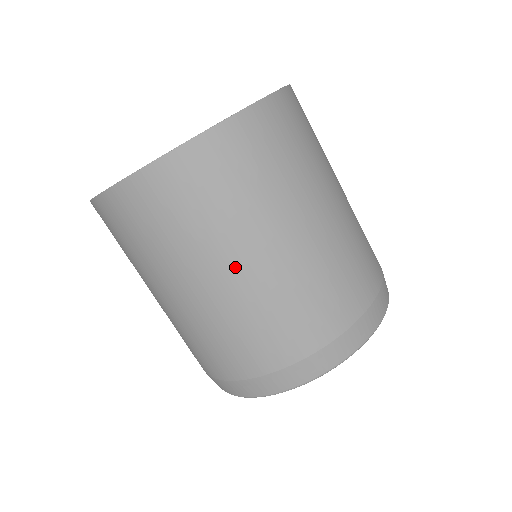
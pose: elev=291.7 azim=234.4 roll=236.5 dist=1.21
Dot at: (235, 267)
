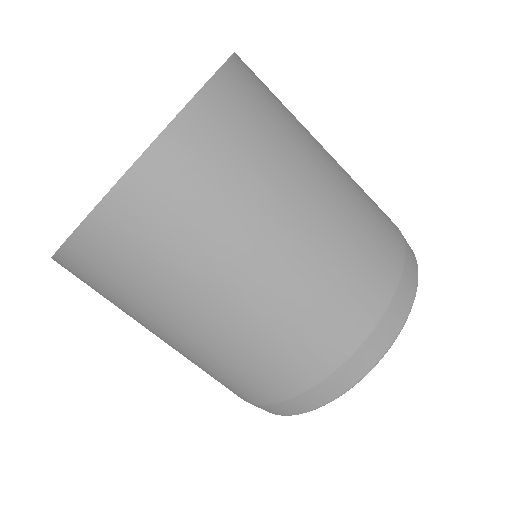
Dot at: (249, 276)
